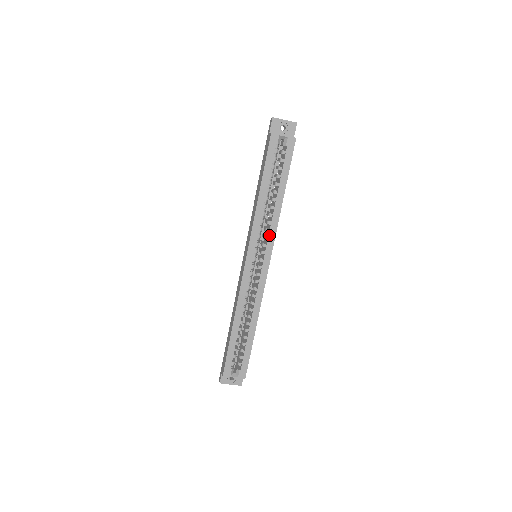
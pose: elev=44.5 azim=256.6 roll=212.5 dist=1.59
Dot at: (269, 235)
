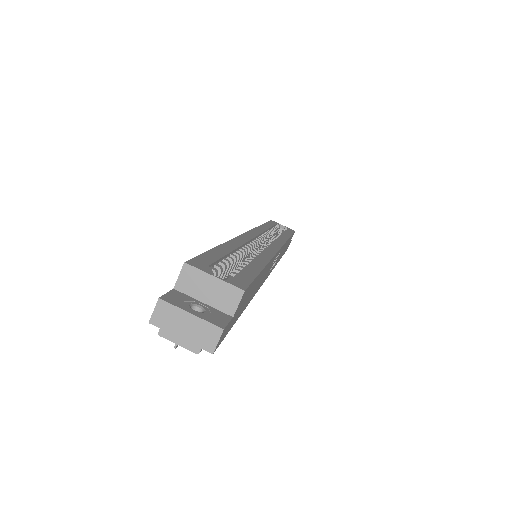
Dot at: (277, 239)
